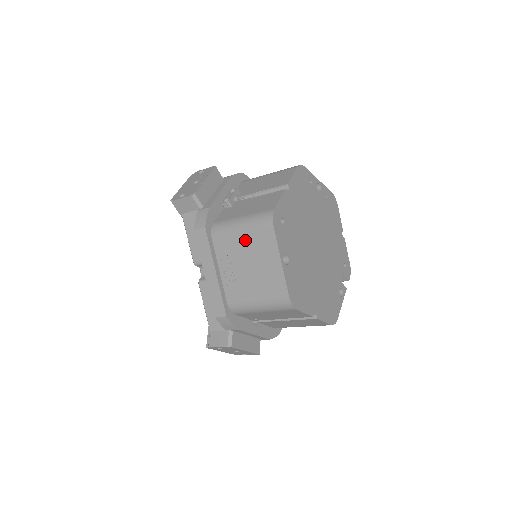
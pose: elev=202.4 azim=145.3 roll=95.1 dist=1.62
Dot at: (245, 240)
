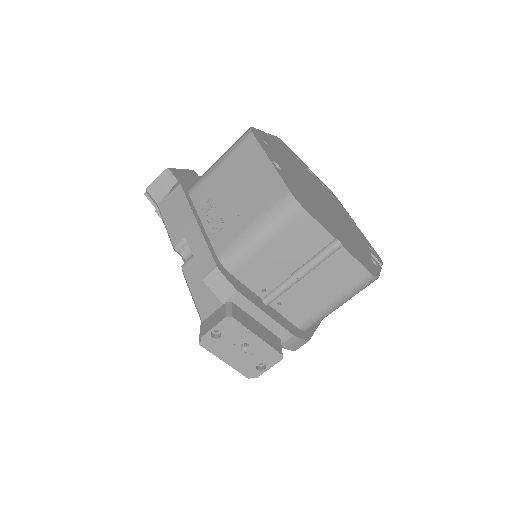
Dot at: (225, 169)
